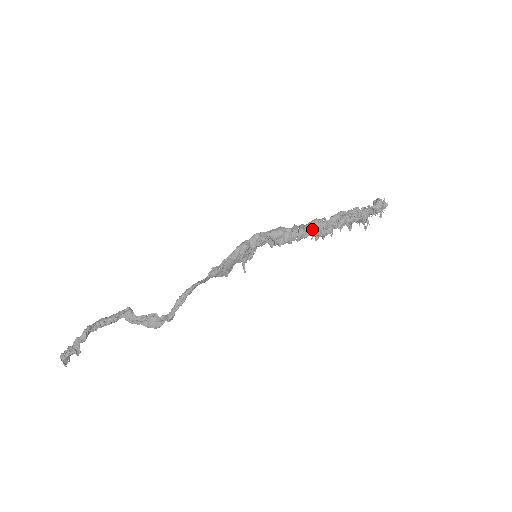
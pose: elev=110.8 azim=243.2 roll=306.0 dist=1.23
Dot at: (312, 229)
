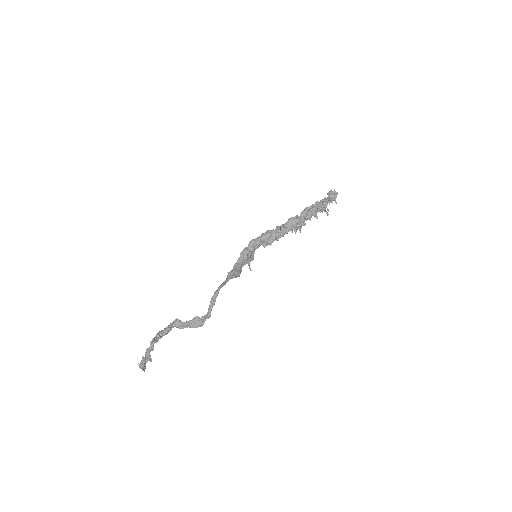
Dot at: (290, 226)
